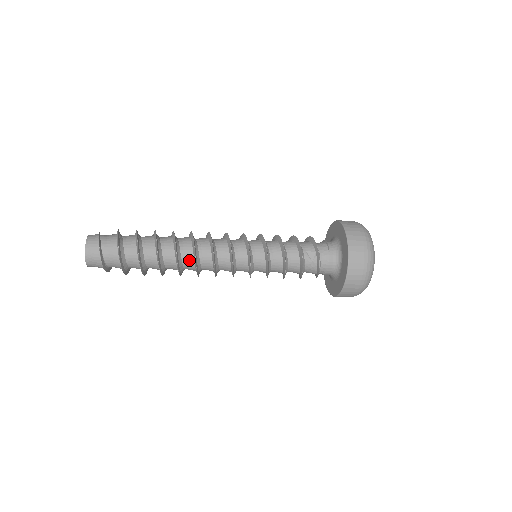
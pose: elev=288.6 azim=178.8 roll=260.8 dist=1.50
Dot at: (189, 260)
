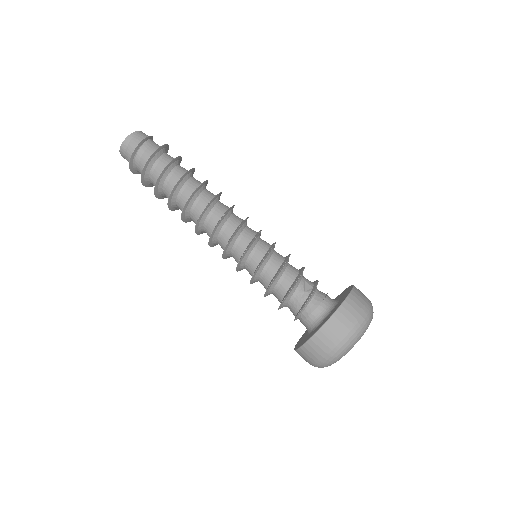
Dot at: (202, 203)
